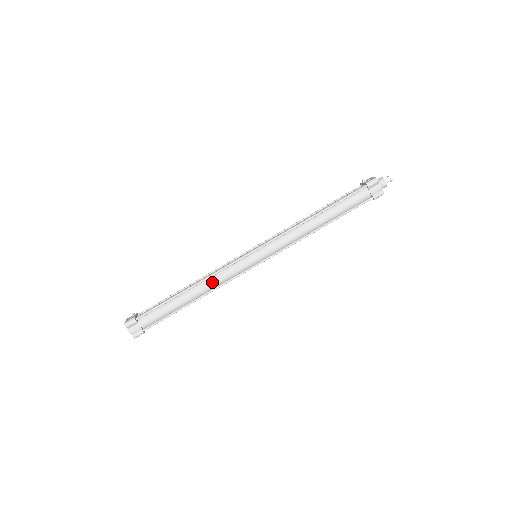
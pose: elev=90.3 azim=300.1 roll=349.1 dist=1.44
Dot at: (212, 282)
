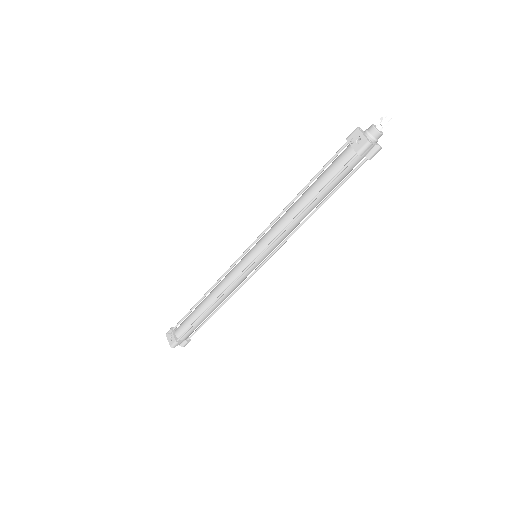
Dot at: (227, 295)
